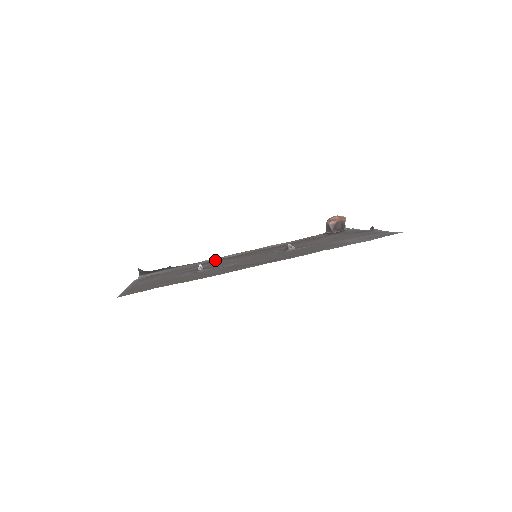
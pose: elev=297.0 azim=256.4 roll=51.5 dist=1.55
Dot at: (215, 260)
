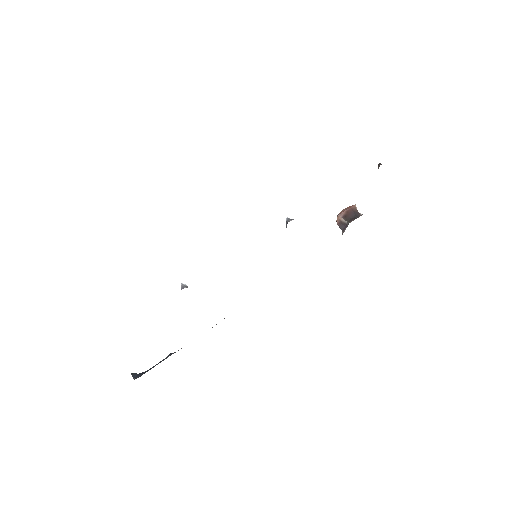
Dot at: occluded
